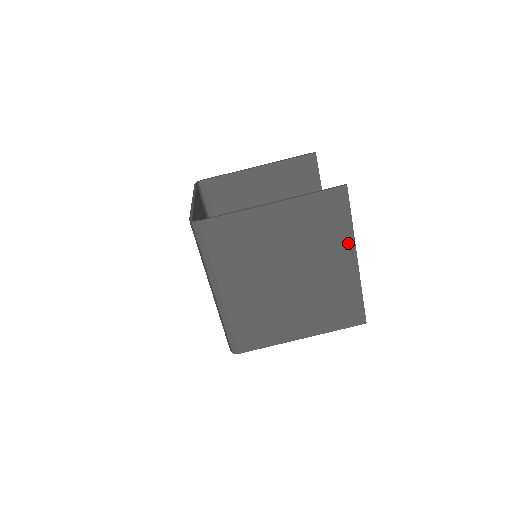
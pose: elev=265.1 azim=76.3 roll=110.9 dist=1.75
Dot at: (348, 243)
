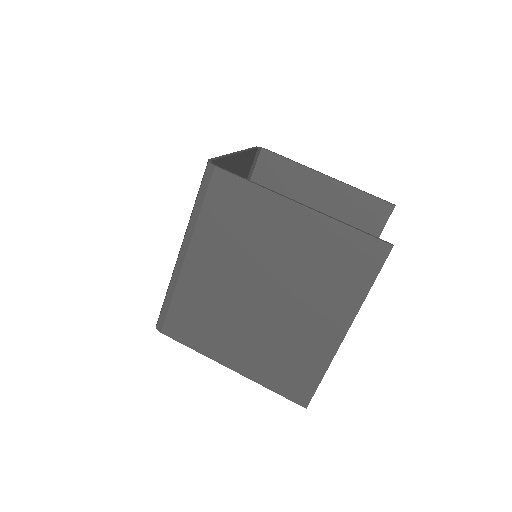
Dot at: (349, 309)
